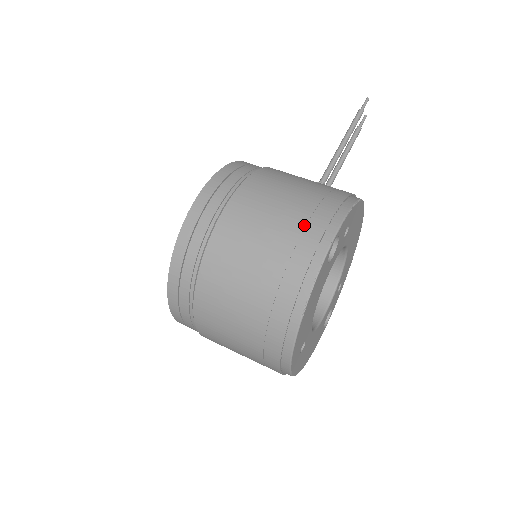
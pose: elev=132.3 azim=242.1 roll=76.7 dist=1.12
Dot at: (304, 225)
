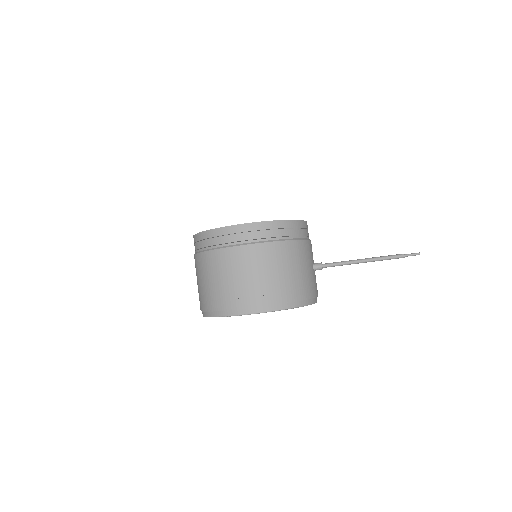
Dot at: (250, 295)
